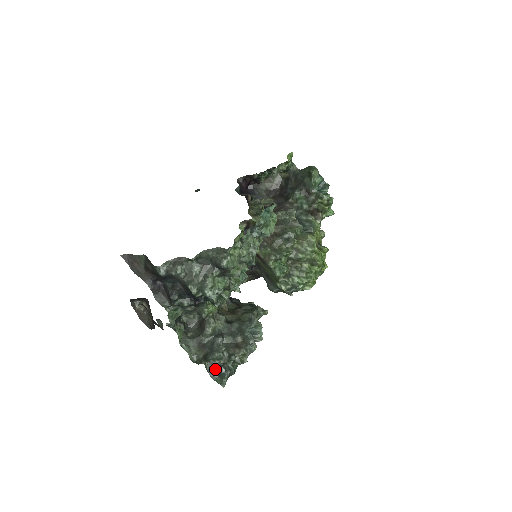
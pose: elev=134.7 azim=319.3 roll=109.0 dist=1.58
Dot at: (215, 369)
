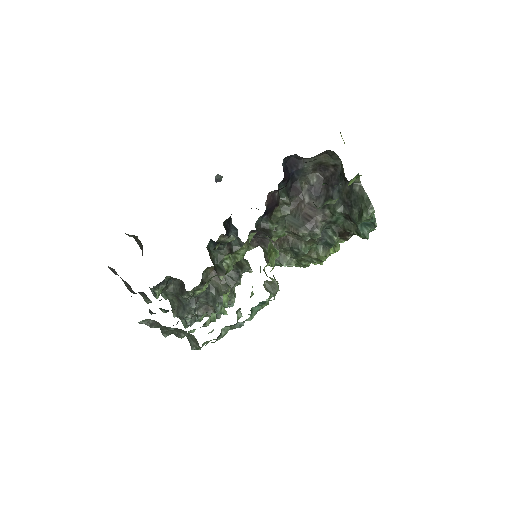
Dot at: (183, 317)
